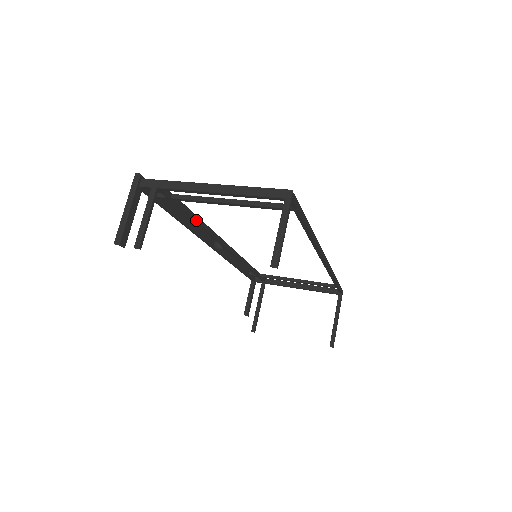
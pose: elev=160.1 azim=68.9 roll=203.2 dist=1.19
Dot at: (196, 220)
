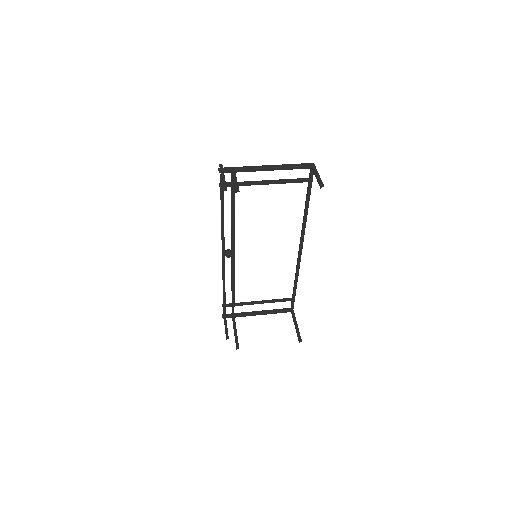
Dot at: (234, 213)
